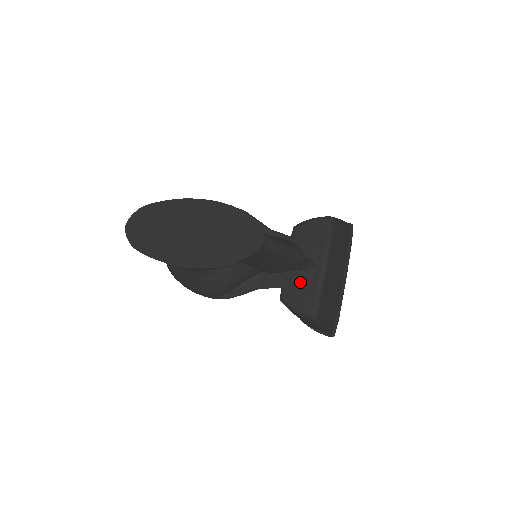
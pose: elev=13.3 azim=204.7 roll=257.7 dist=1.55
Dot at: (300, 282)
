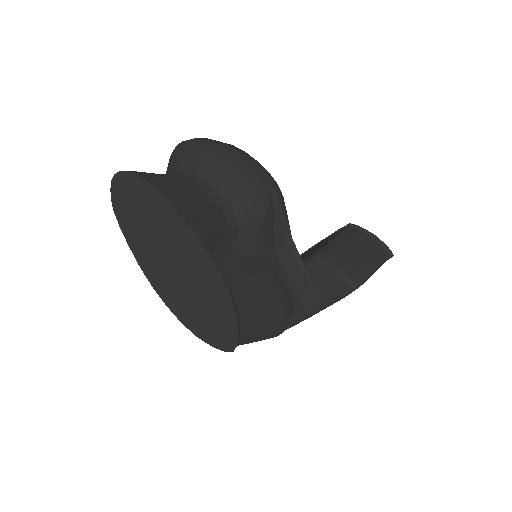
Dot at: occluded
